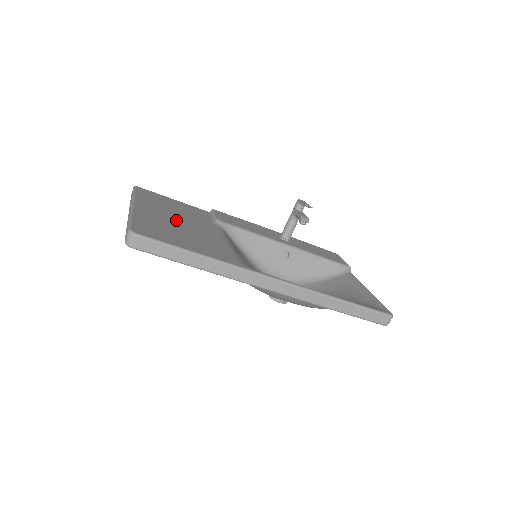
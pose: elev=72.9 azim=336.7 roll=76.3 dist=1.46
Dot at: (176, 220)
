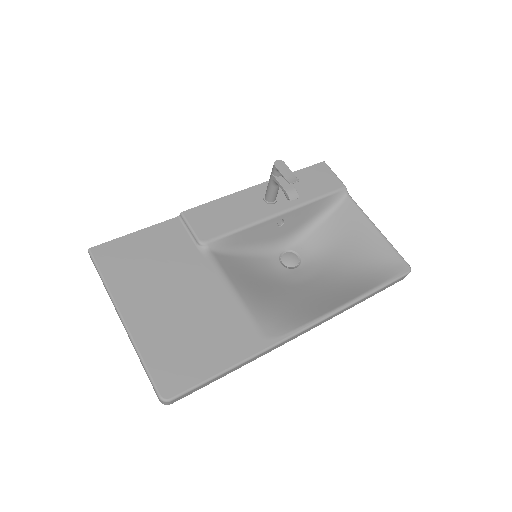
Dot at: (172, 301)
